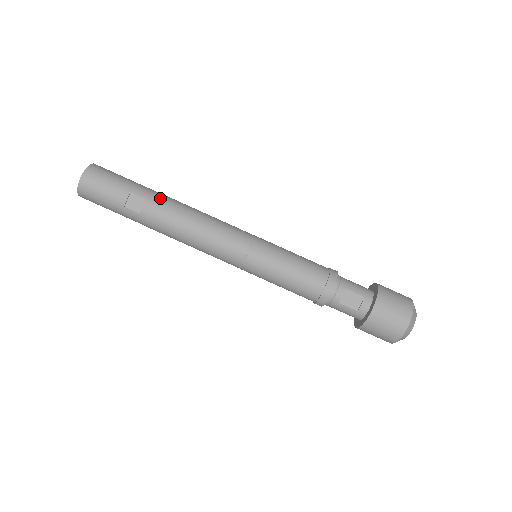
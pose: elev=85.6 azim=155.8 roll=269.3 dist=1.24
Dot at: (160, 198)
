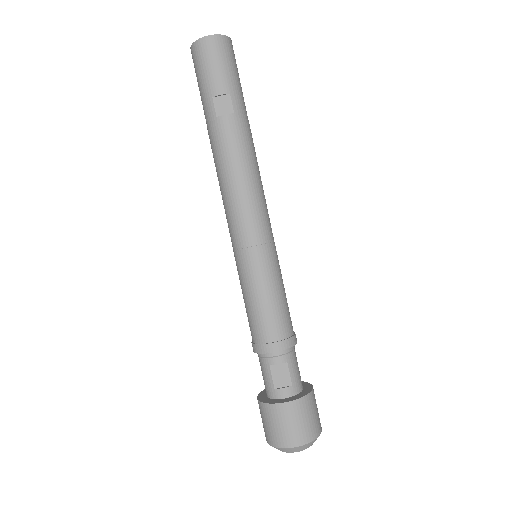
Dot at: (245, 126)
